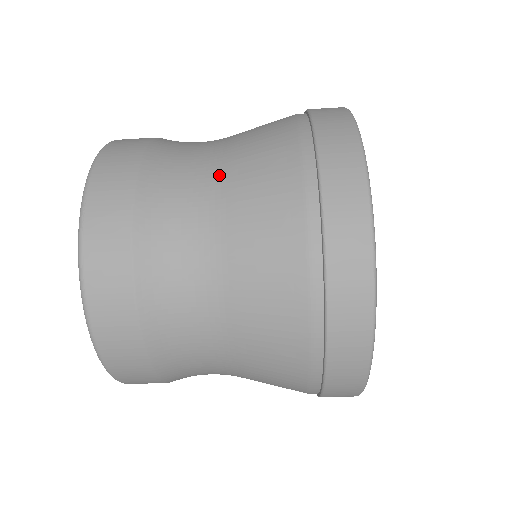
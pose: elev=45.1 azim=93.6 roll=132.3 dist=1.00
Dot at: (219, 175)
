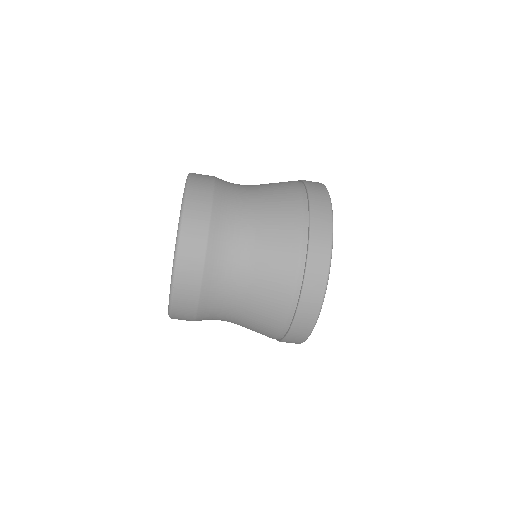
Dot at: (255, 186)
